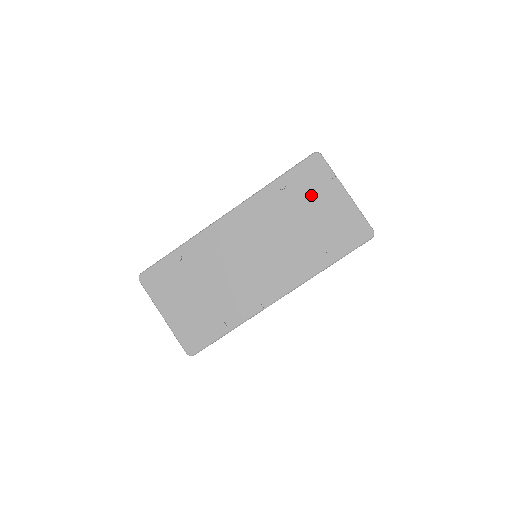
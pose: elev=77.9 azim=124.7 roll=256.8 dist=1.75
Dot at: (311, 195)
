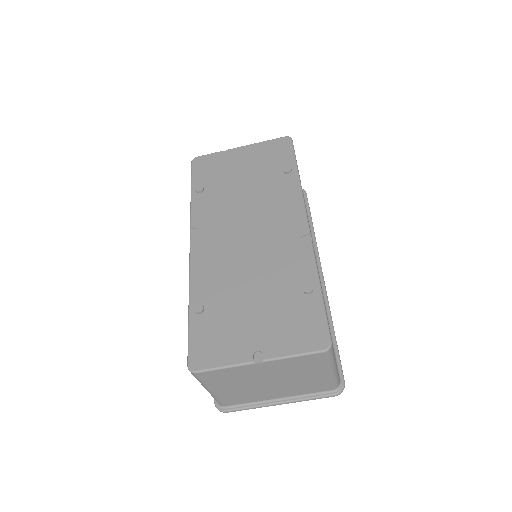
Dot at: (224, 171)
